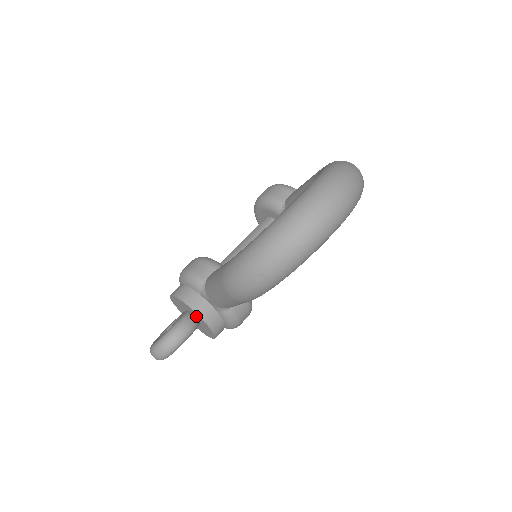
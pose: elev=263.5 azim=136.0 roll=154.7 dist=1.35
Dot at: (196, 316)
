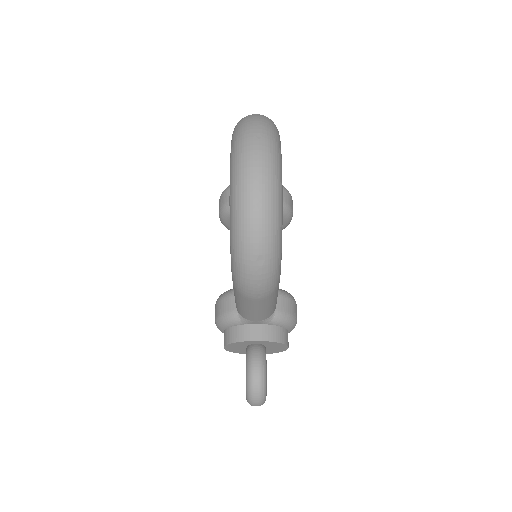
Dot at: (256, 344)
